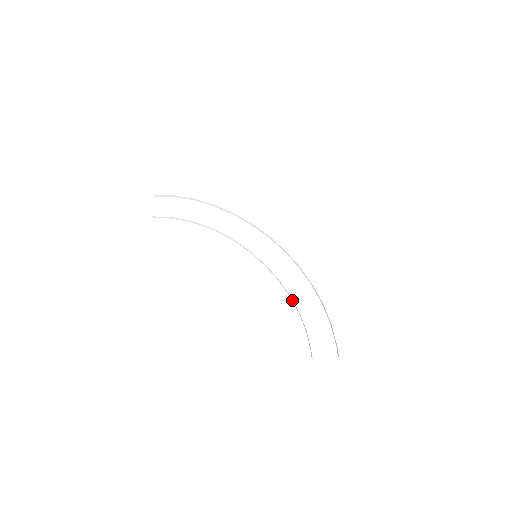
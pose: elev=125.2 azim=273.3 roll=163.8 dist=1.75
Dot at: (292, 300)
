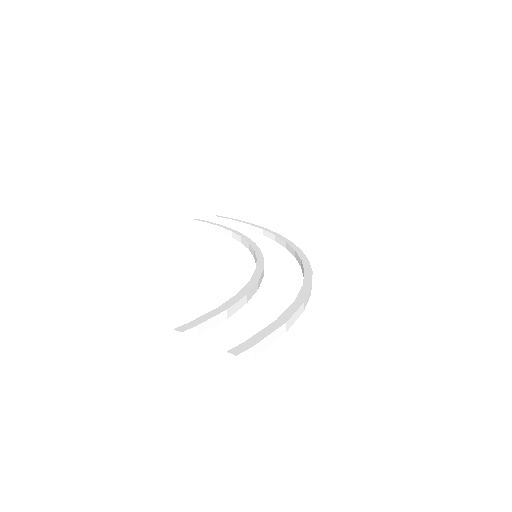
Dot at: occluded
